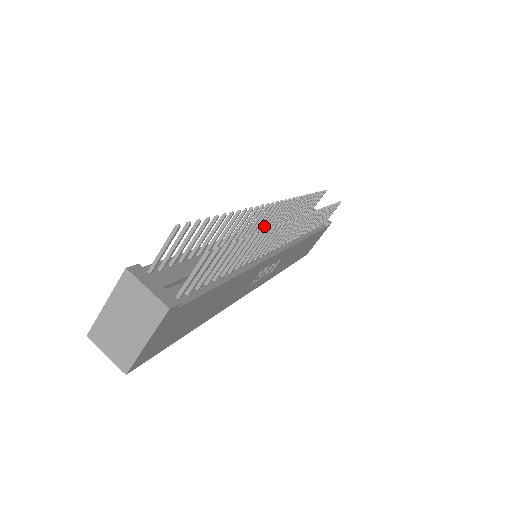
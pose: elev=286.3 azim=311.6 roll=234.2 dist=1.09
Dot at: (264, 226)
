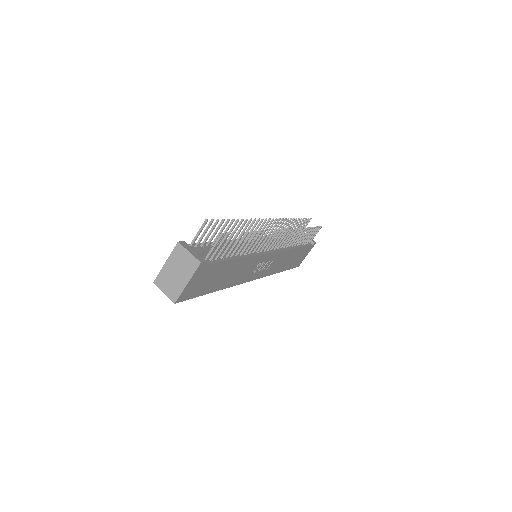
Dot at: (262, 236)
